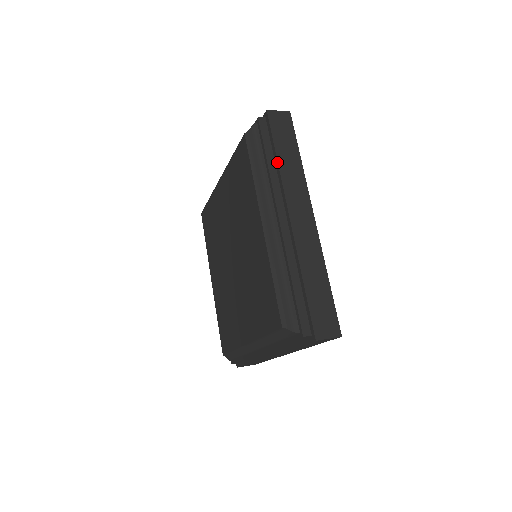
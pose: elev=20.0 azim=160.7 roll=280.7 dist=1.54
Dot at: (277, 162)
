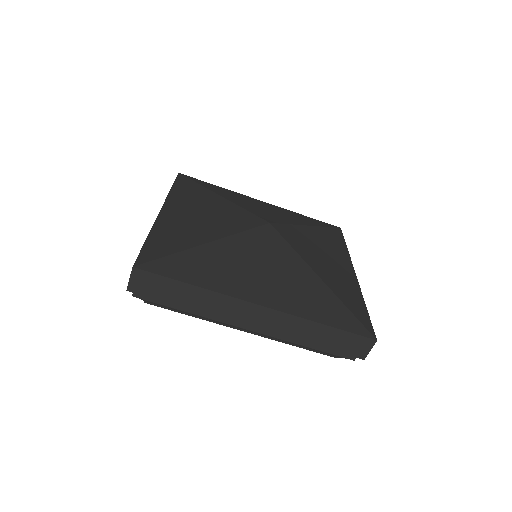
Dot at: (191, 310)
